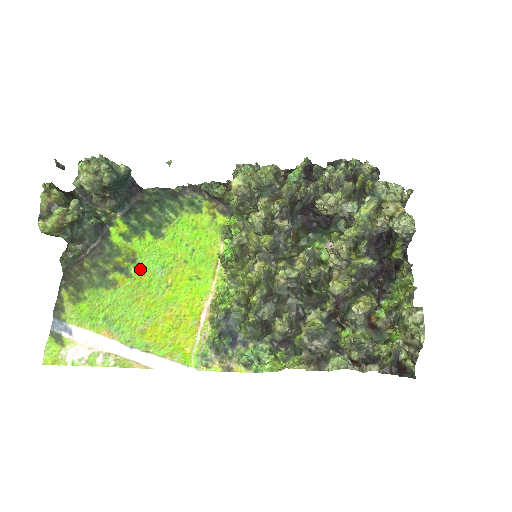
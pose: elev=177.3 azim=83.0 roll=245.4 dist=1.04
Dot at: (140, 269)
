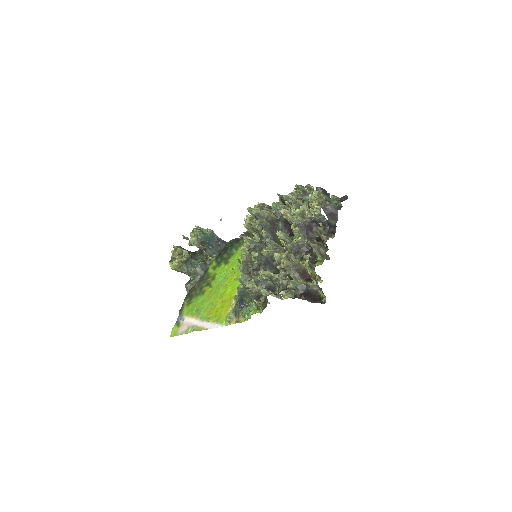
Dot at: (216, 282)
